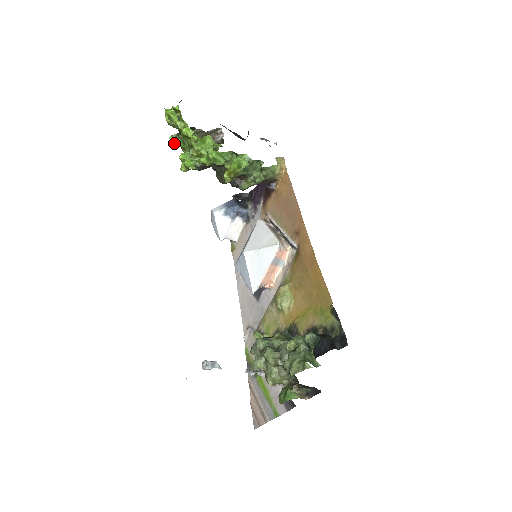
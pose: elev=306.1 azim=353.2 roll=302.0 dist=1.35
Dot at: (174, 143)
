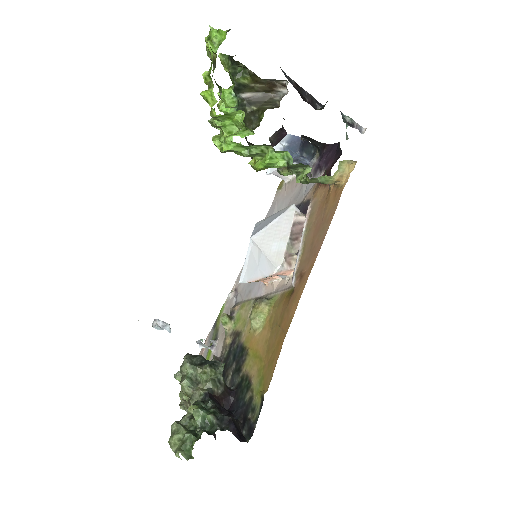
Dot at: (223, 64)
